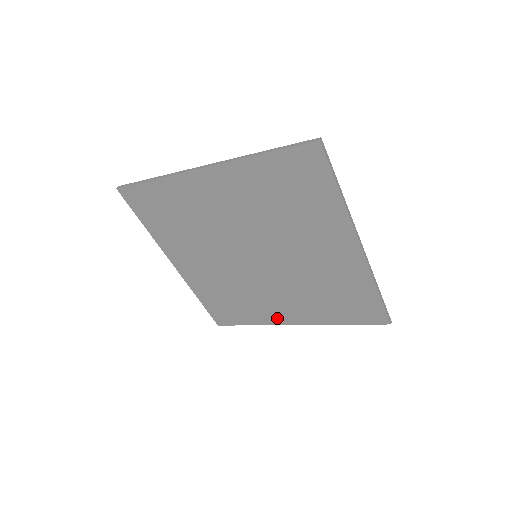
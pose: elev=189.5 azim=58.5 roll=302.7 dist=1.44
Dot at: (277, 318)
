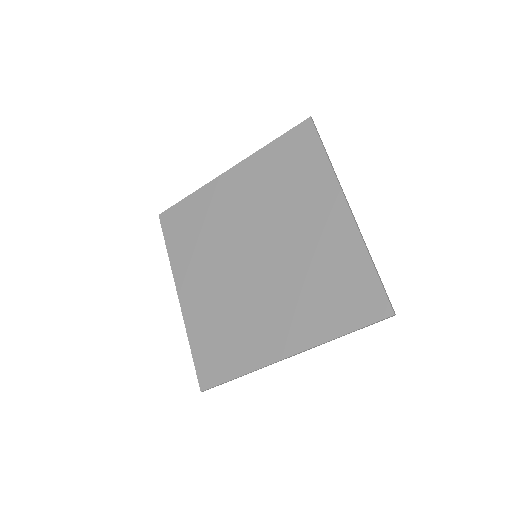
Dot at: (268, 351)
